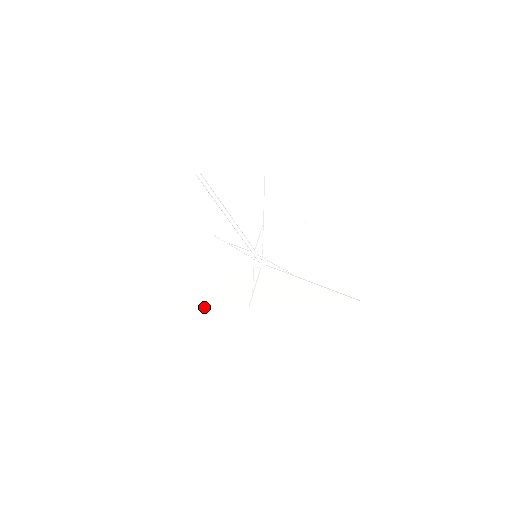
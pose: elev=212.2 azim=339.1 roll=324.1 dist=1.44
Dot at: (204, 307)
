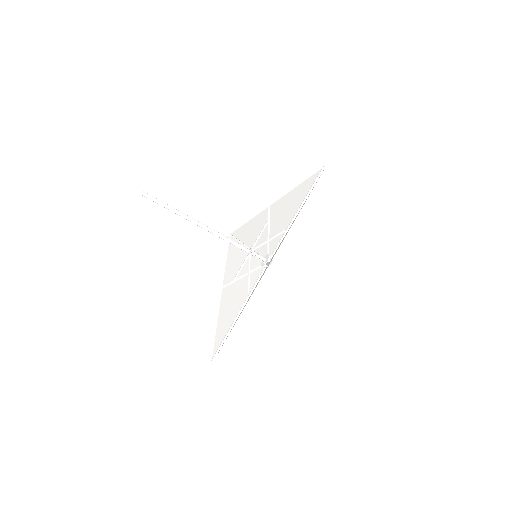
Dot at: (241, 312)
